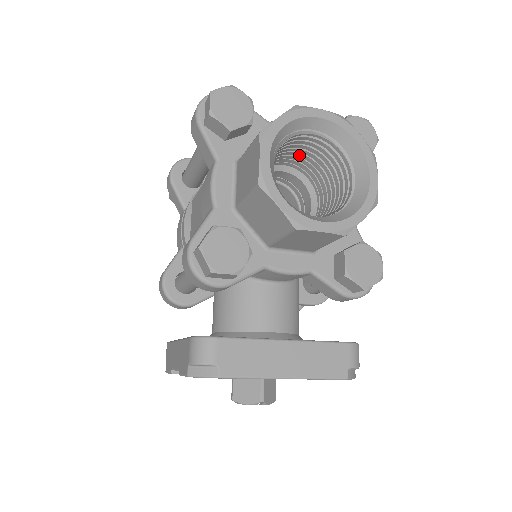
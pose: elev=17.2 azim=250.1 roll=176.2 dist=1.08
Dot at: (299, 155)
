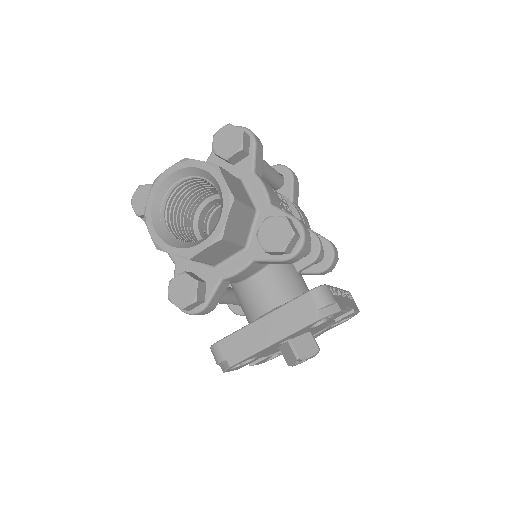
Dot at: (199, 191)
